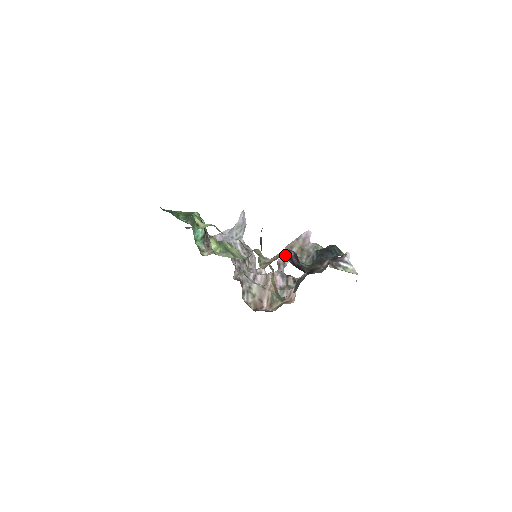
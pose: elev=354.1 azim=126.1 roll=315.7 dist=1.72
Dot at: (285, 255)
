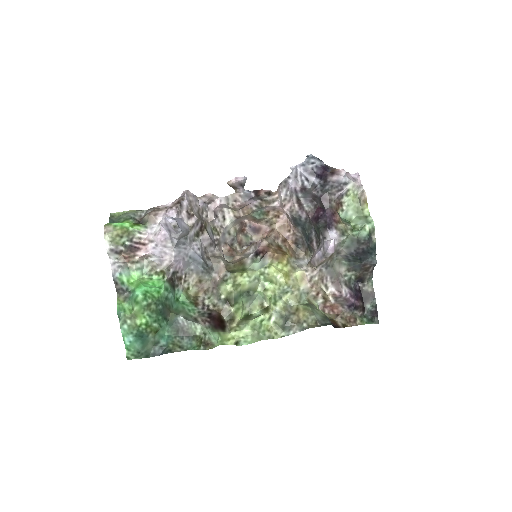
Dot at: (350, 307)
